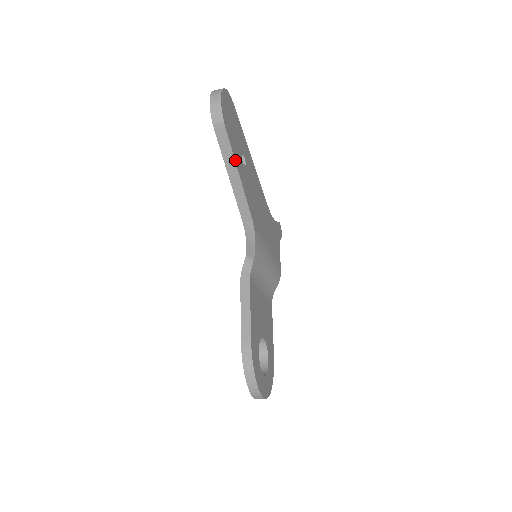
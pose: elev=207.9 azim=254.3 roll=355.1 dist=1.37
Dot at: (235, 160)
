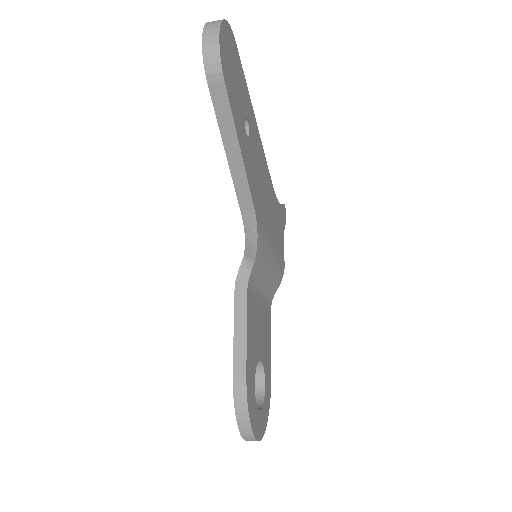
Dot at: (236, 130)
